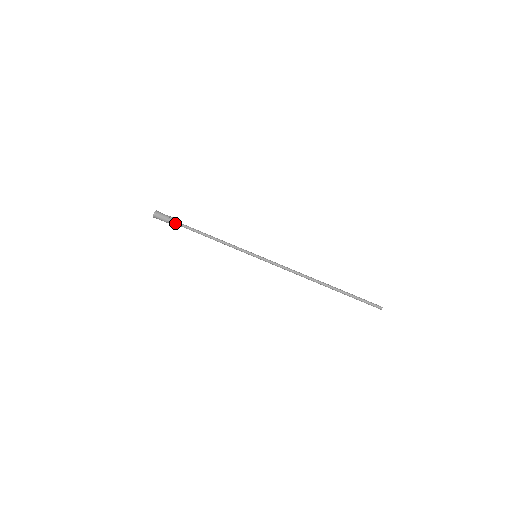
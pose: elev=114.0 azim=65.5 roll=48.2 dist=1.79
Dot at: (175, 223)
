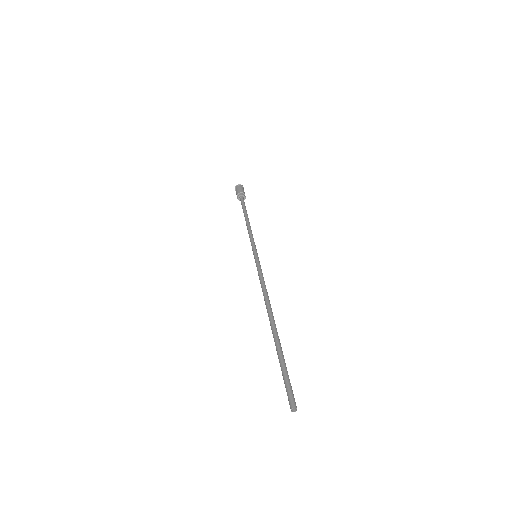
Dot at: (242, 198)
